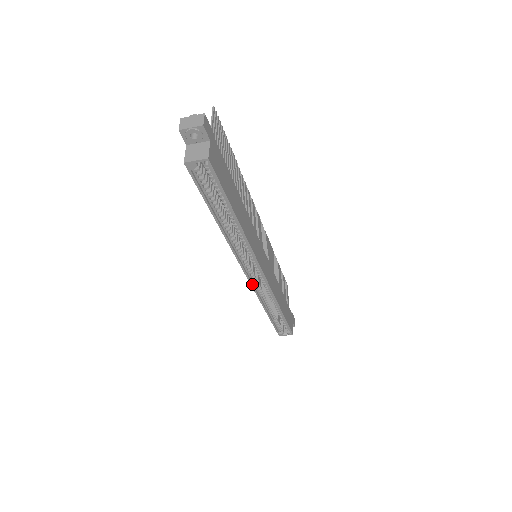
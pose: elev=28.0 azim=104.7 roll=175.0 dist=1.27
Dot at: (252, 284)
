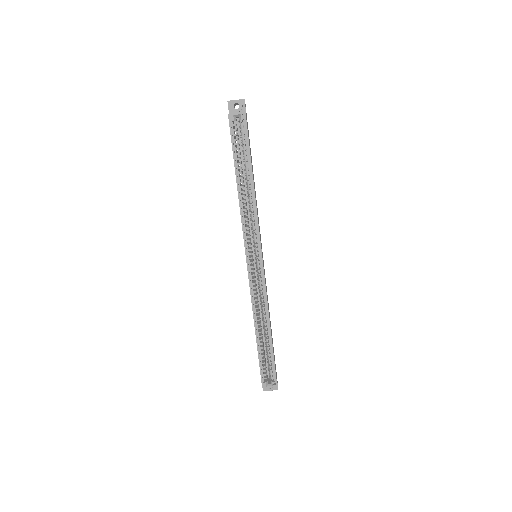
Dot at: (250, 278)
